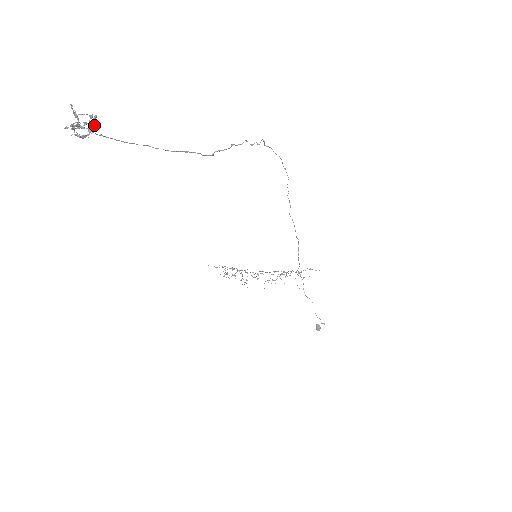
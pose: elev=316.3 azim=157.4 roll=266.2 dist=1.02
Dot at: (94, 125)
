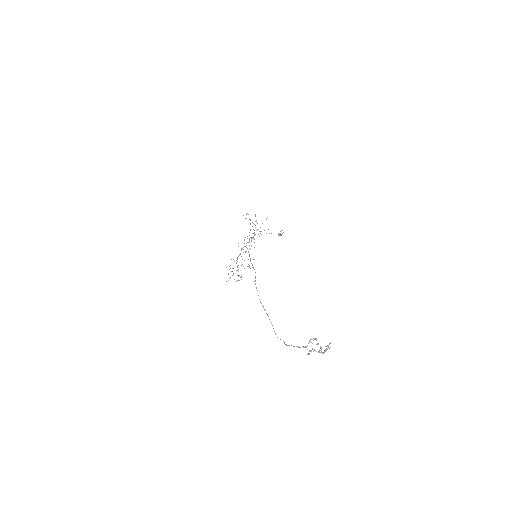
Dot at: (330, 343)
